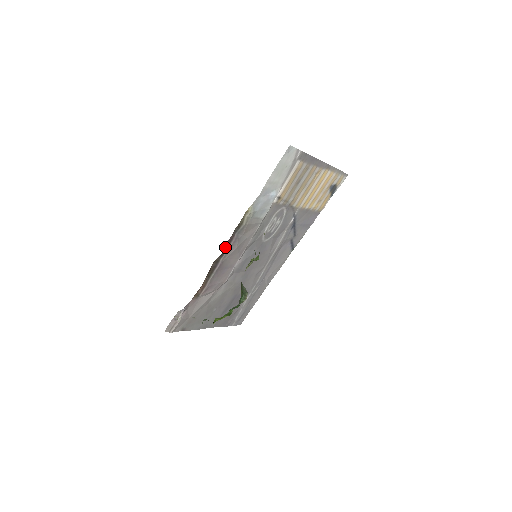
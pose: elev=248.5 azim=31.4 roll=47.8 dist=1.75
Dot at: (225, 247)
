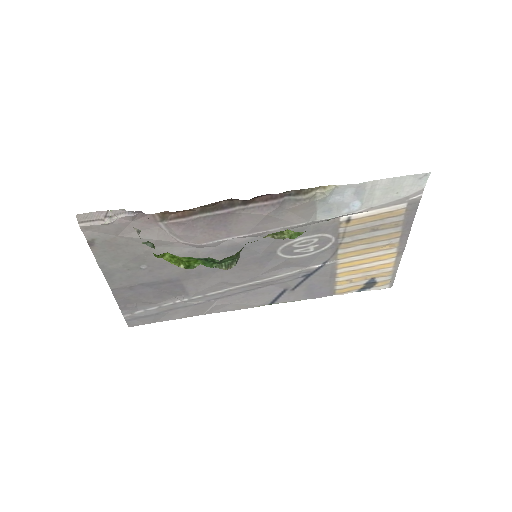
Dot at: (259, 198)
